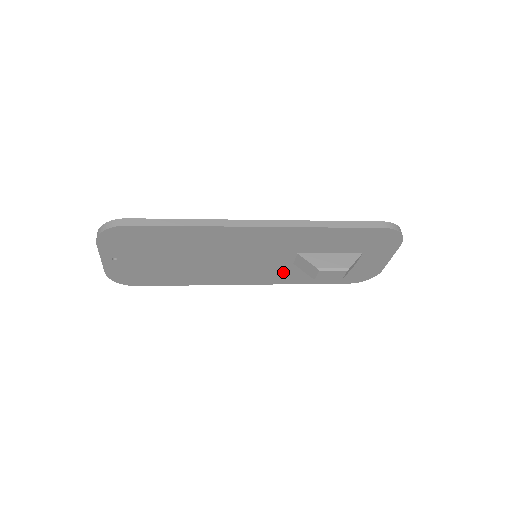
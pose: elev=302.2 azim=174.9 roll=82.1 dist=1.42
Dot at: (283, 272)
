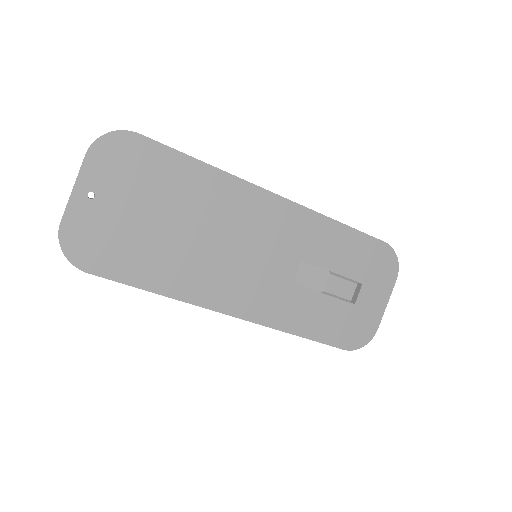
Dot at: (279, 298)
